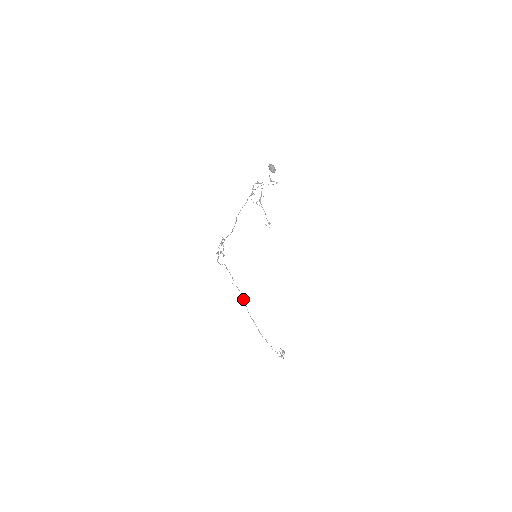
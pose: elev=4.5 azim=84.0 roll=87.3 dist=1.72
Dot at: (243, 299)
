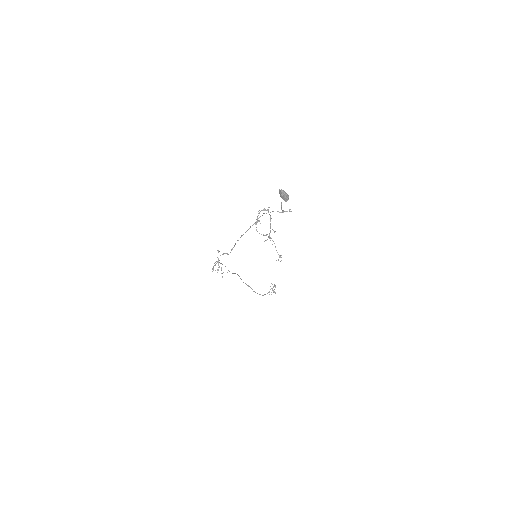
Dot at: (238, 275)
